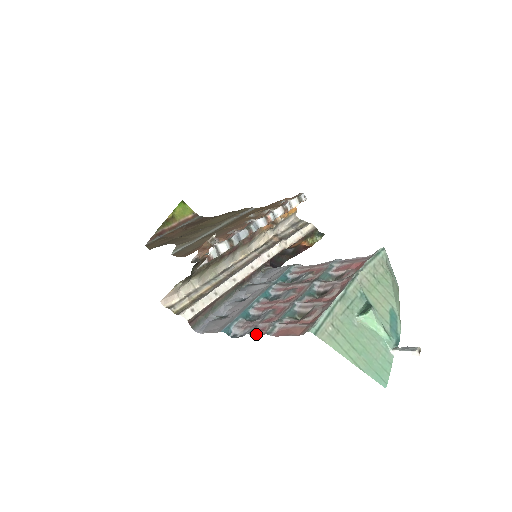
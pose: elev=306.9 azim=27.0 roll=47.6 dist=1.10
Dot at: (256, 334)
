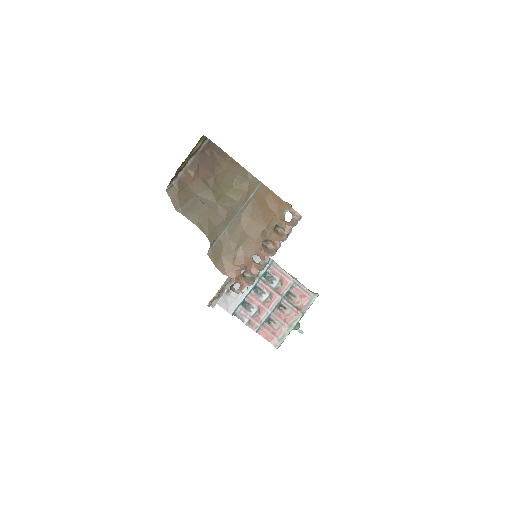
Dot at: (250, 327)
